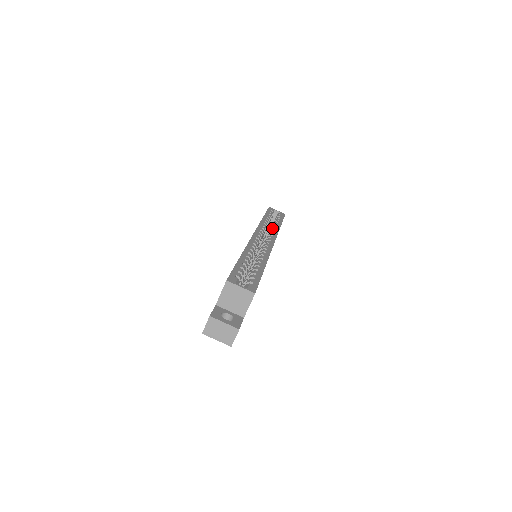
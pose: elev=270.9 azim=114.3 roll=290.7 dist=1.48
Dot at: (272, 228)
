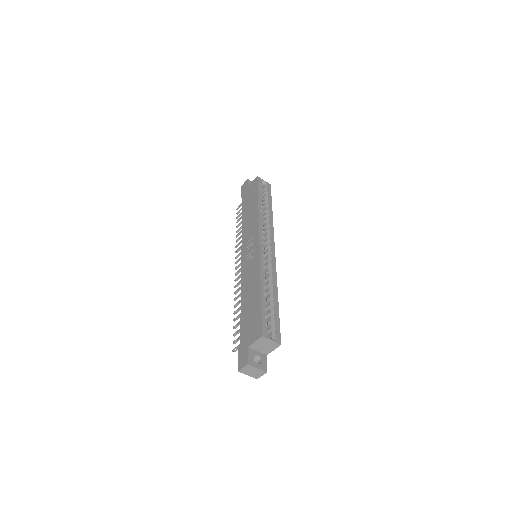
Dot at: (267, 220)
